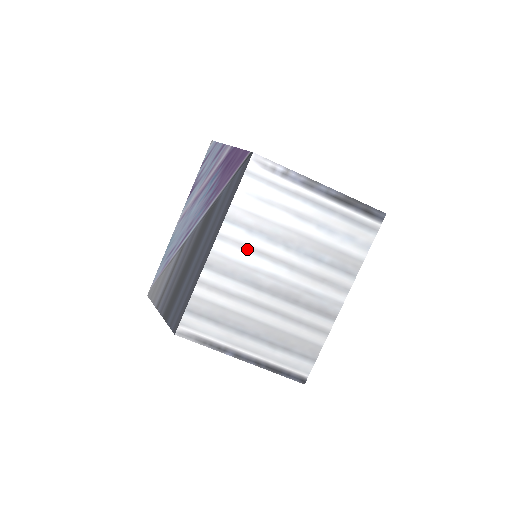
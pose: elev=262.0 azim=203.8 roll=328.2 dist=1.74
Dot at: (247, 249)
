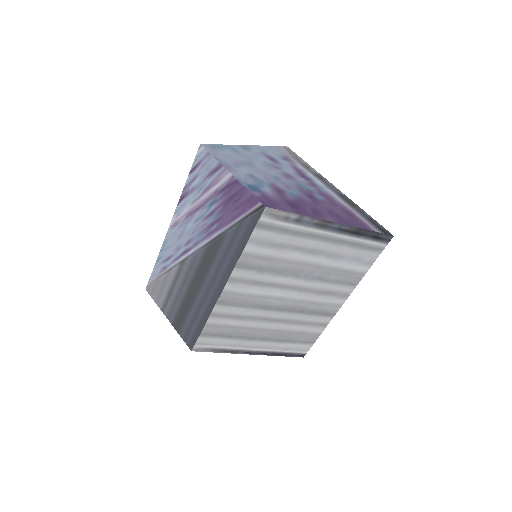
Dot at: (257, 284)
